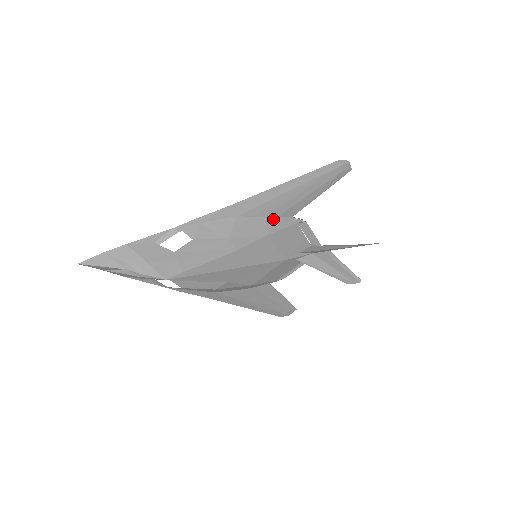
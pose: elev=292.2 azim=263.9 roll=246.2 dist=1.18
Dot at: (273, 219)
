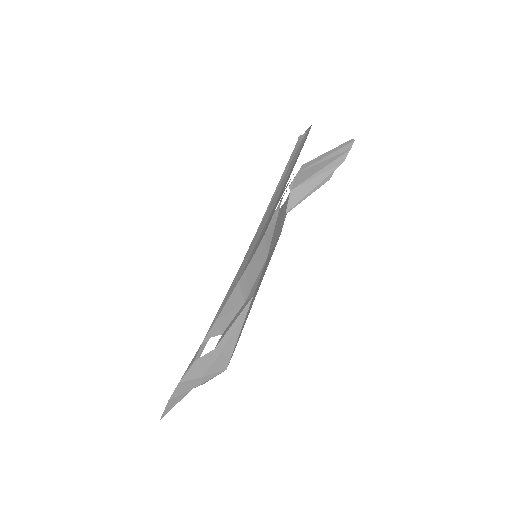
Dot at: (263, 241)
